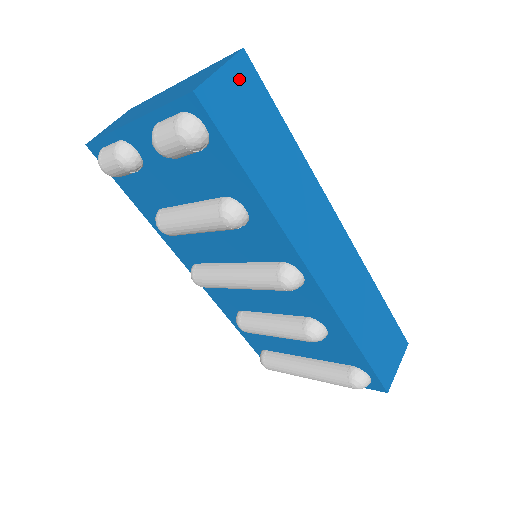
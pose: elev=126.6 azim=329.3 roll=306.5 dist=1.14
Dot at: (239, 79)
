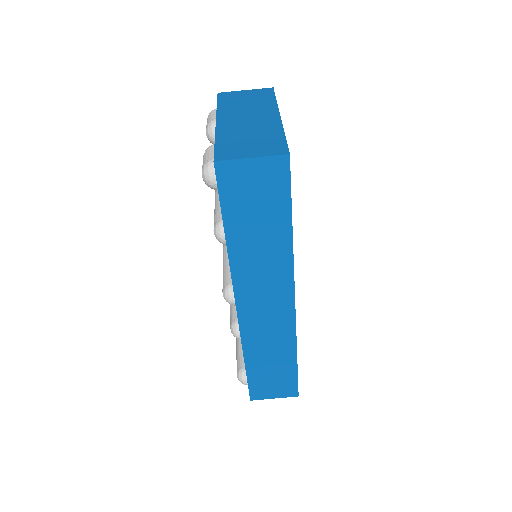
Dot at: (266, 172)
